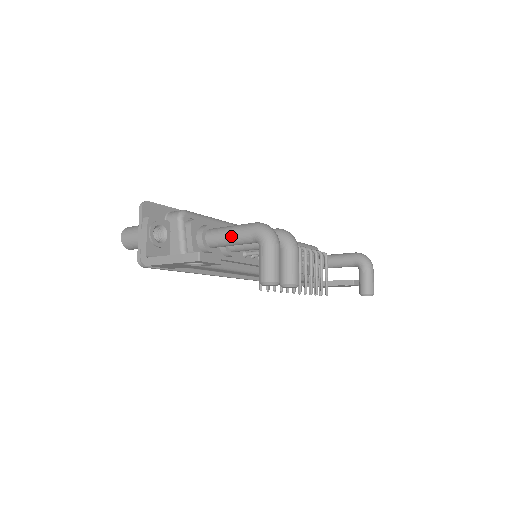
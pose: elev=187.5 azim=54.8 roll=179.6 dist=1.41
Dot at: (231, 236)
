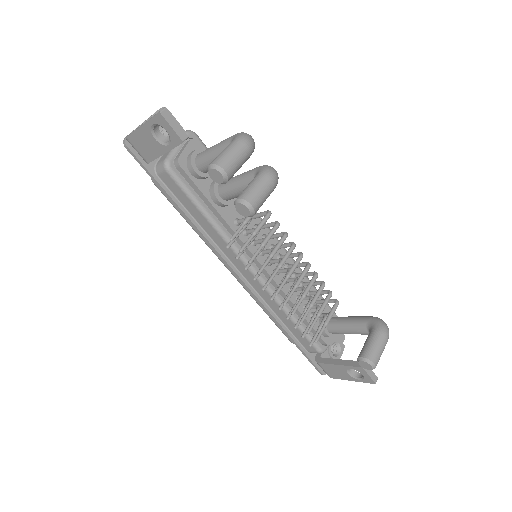
Dot at: (215, 146)
